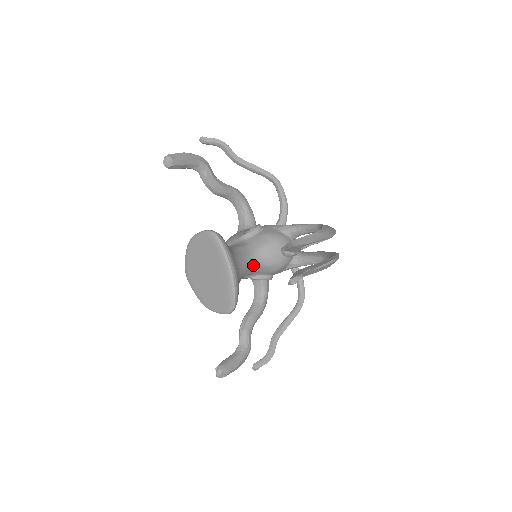
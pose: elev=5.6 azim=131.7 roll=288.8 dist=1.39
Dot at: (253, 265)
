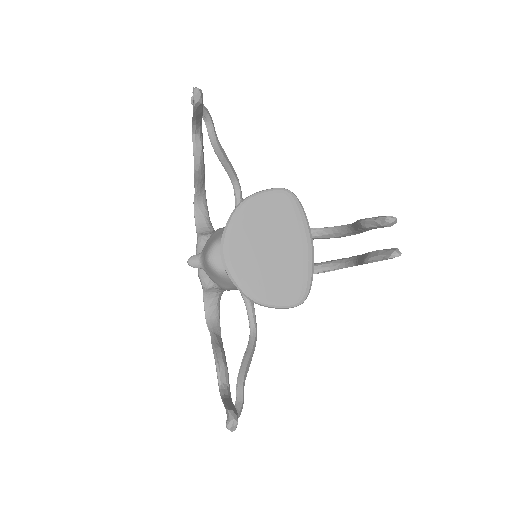
Dot at: occluded
